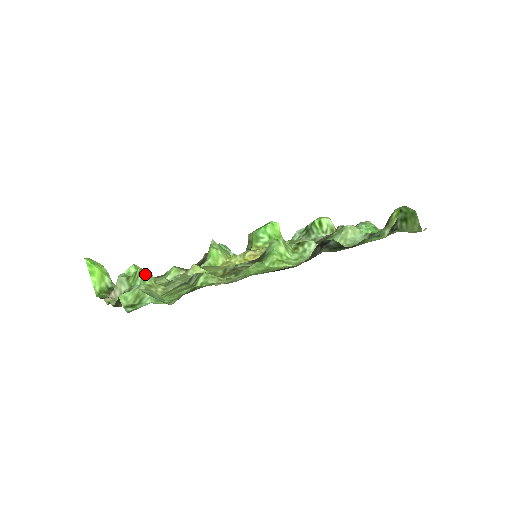
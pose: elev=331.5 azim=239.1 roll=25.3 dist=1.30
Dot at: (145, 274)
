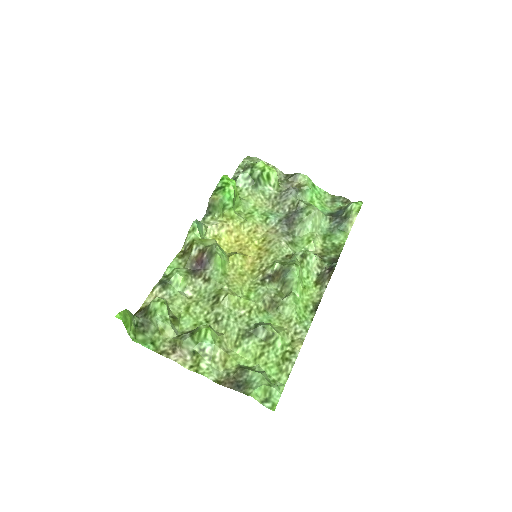
Dot at: (212, 333)
